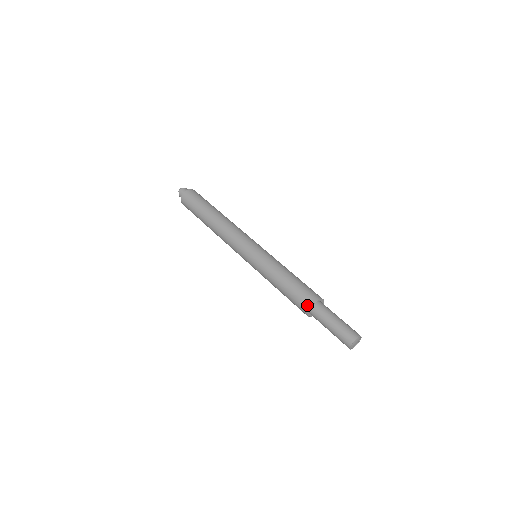
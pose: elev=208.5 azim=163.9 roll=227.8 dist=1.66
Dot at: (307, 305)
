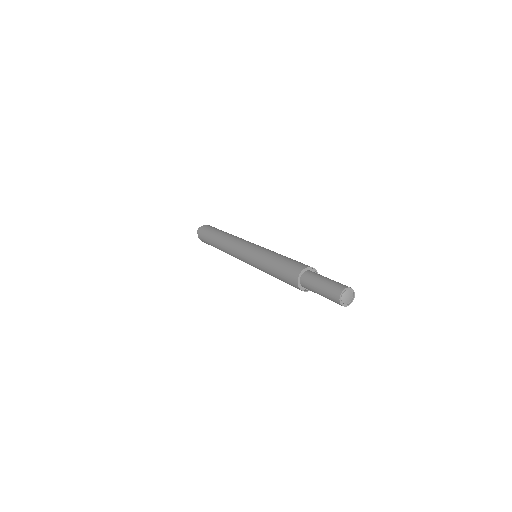
Dot at: (303, 266)
